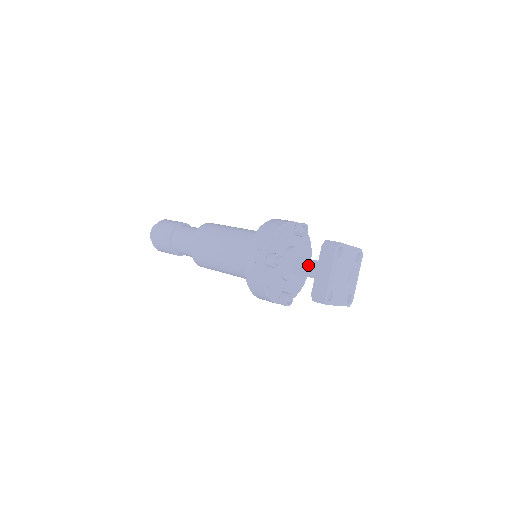
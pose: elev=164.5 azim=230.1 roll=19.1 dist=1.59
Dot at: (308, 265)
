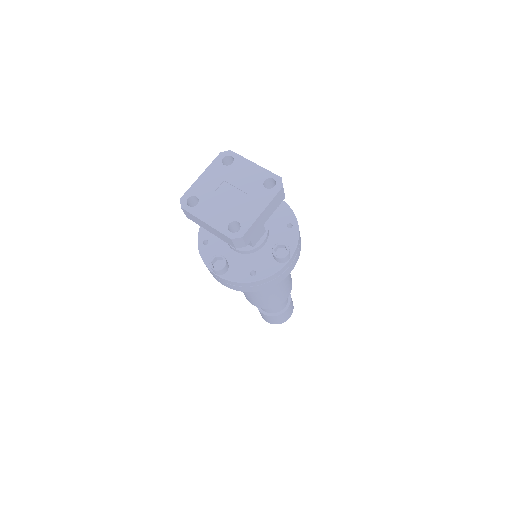
Dot at: occluded
